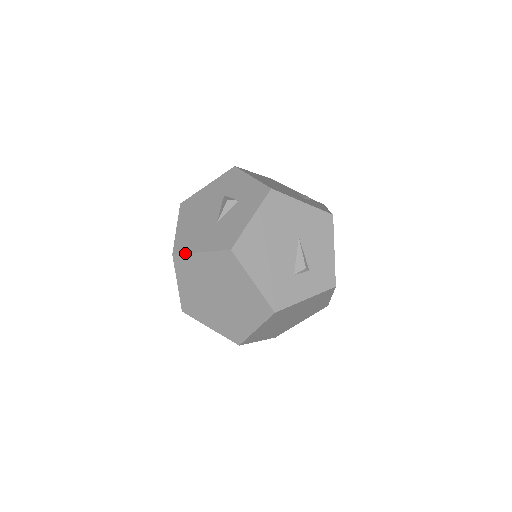
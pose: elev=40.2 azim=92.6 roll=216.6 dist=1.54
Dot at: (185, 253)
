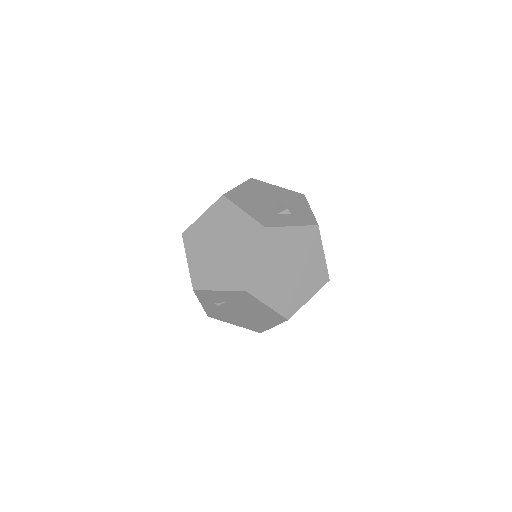
Dot at: (191, 225)
